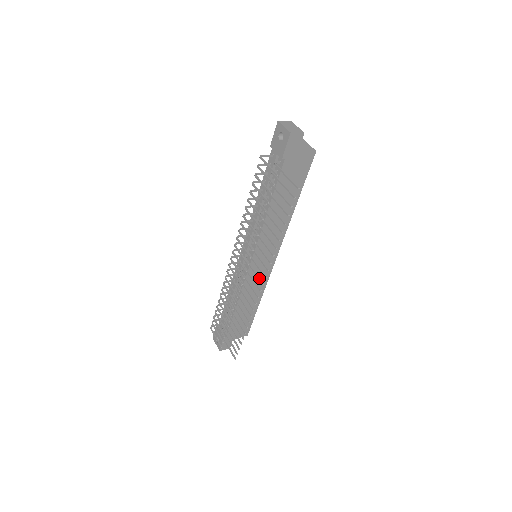
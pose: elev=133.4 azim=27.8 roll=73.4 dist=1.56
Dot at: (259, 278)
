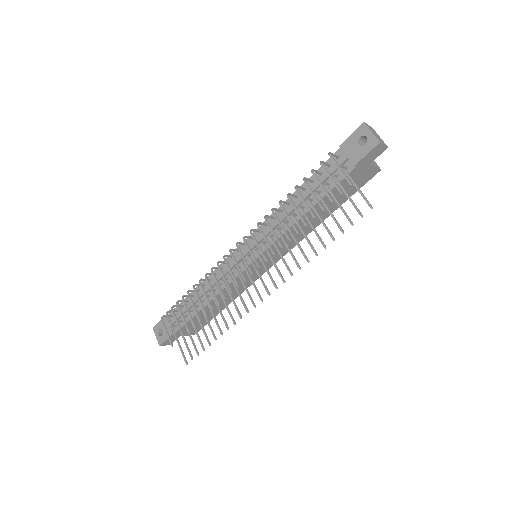
Dot at: (265, 286)
